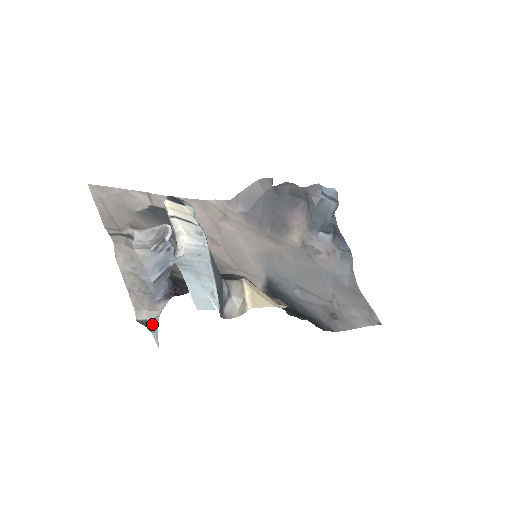
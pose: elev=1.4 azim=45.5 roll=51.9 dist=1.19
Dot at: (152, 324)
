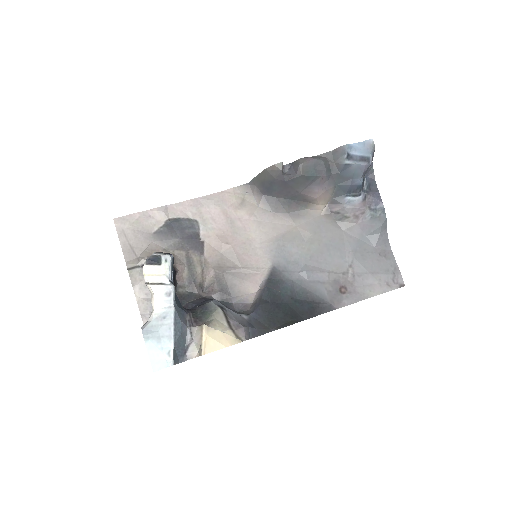
Dot at: occluded
